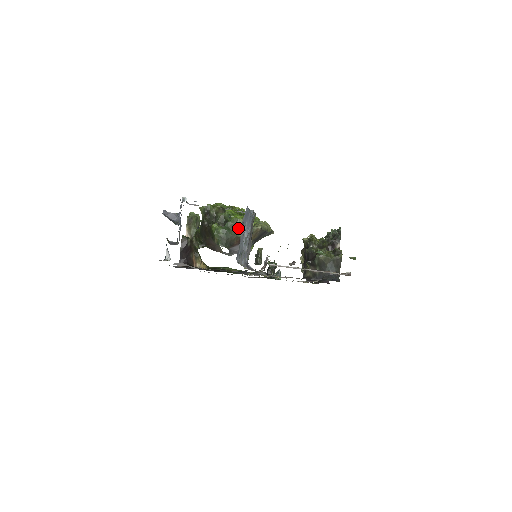
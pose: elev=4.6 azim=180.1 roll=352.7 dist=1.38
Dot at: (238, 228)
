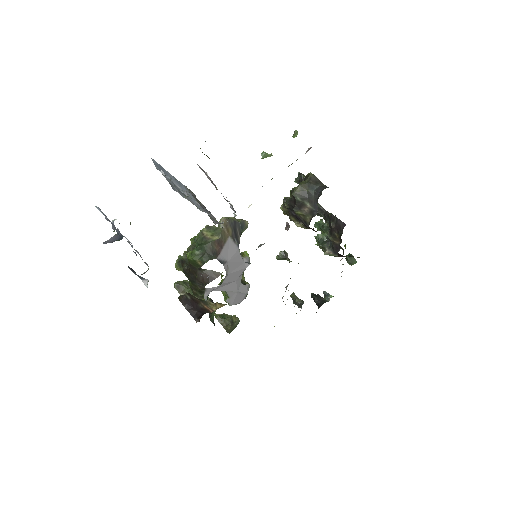
Dot at: (207, 236)
